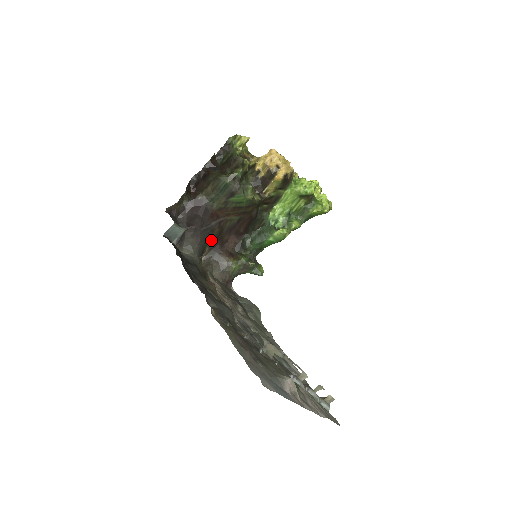
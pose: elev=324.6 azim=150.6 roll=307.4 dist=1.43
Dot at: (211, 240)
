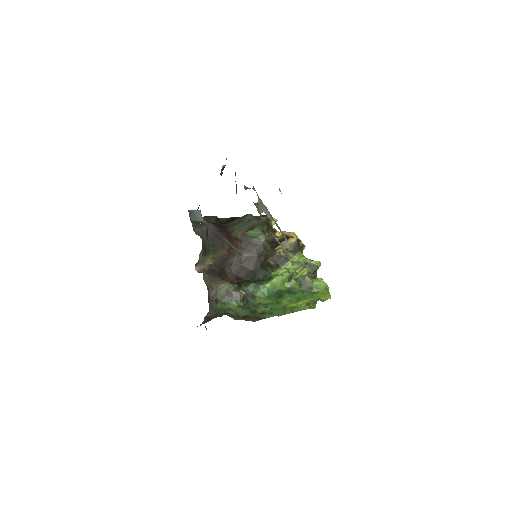
Dot at: (216, 257)
